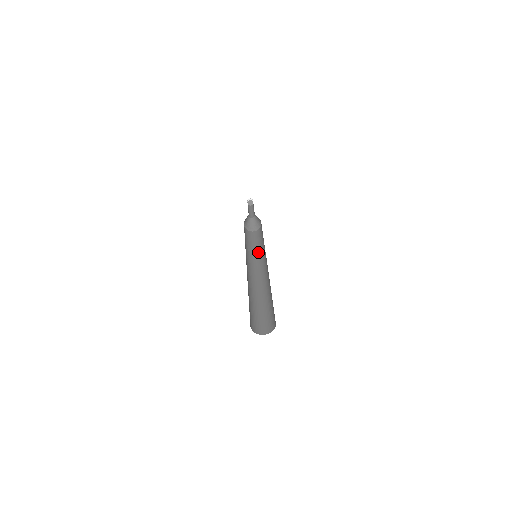
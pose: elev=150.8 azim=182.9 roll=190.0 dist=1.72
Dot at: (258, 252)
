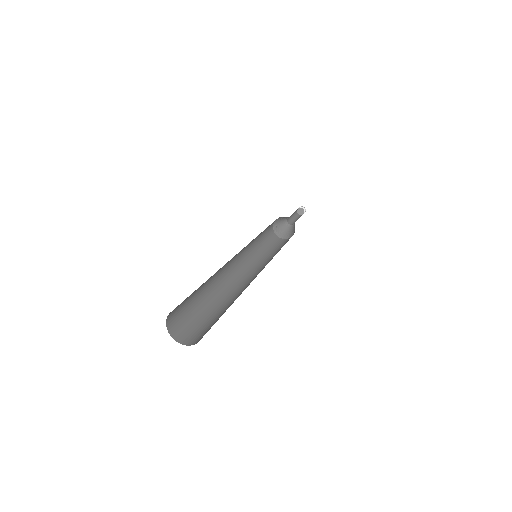
Dot at: (271, 257)
